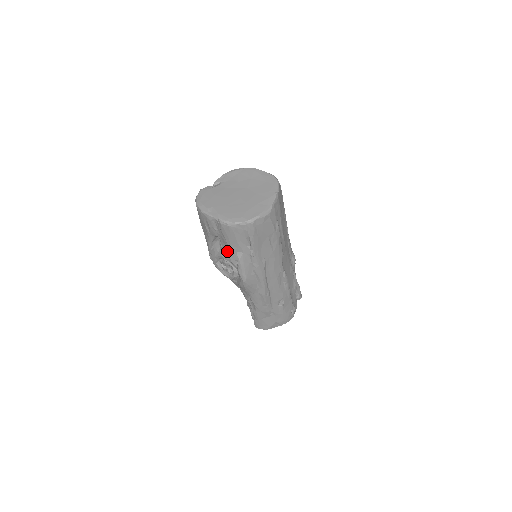
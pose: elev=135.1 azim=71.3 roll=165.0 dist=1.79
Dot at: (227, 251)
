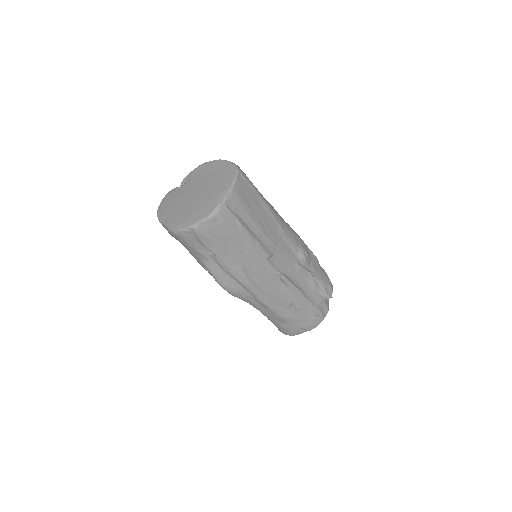
Dot at: occluded
